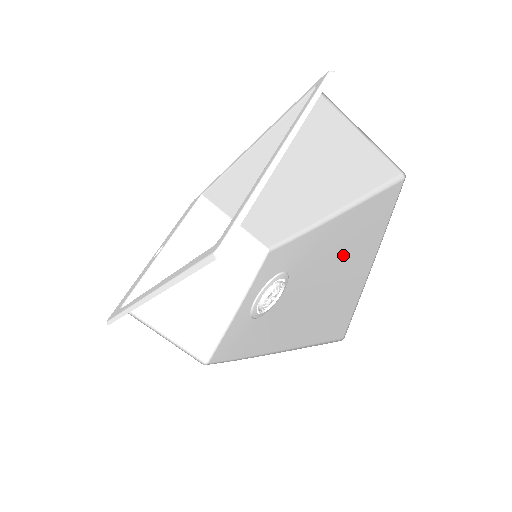
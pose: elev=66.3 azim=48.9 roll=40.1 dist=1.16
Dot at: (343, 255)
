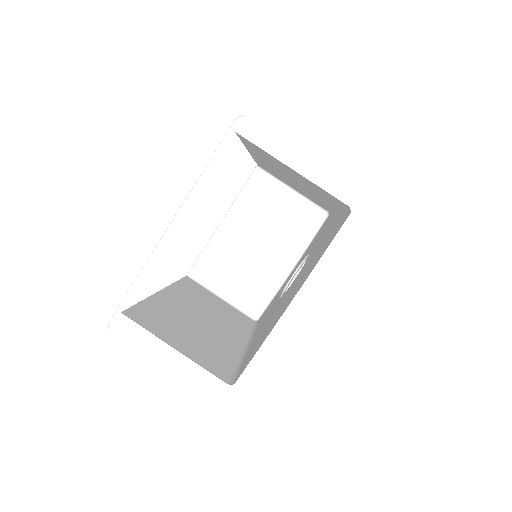
Dot at: (300, 280)
